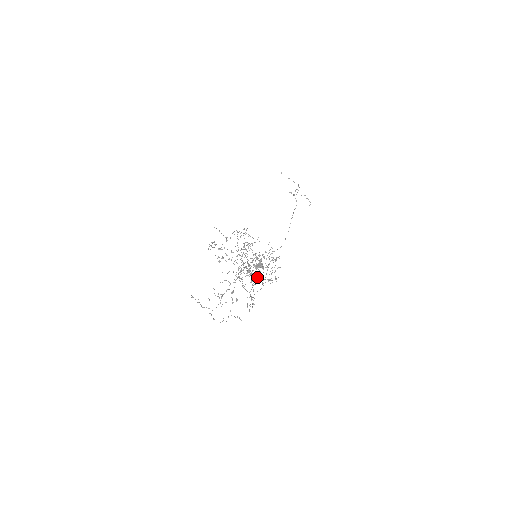
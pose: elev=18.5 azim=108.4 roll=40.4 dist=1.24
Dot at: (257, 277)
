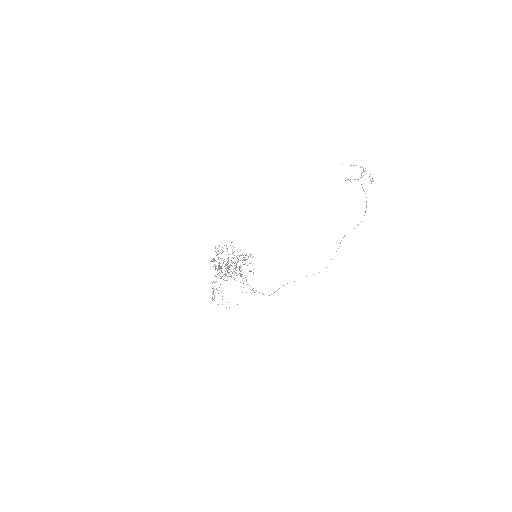
Dot at: occluded
